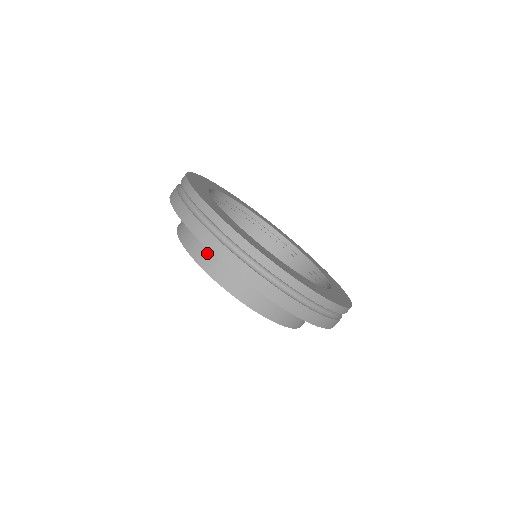
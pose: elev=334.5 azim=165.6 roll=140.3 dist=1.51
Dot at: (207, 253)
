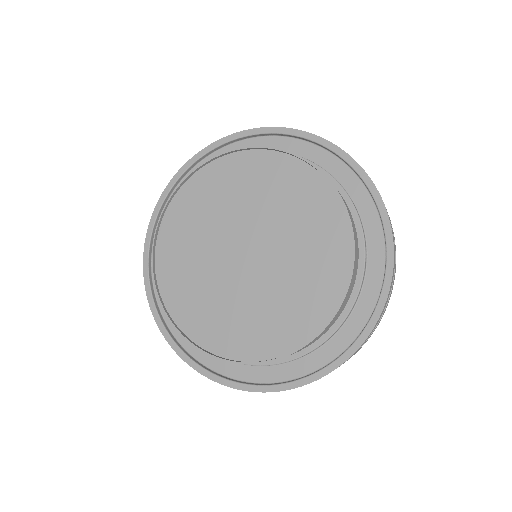
Dot at: occluded
